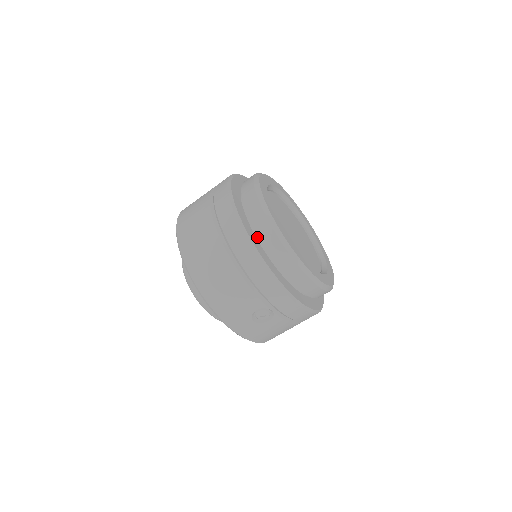
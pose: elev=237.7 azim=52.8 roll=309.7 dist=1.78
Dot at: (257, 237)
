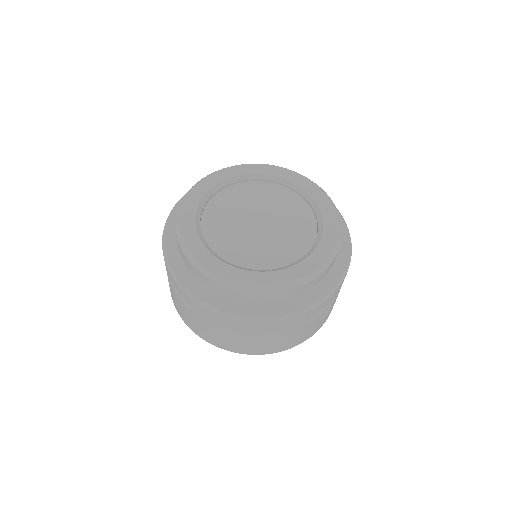
Dot at: occluded
